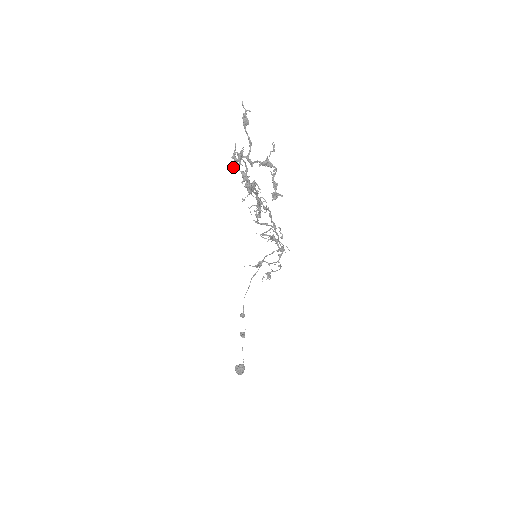
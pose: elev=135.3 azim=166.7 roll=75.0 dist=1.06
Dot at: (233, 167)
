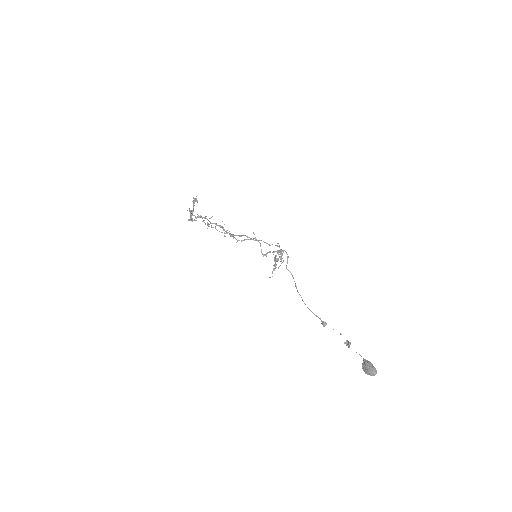
Dot at: (190, 220)
